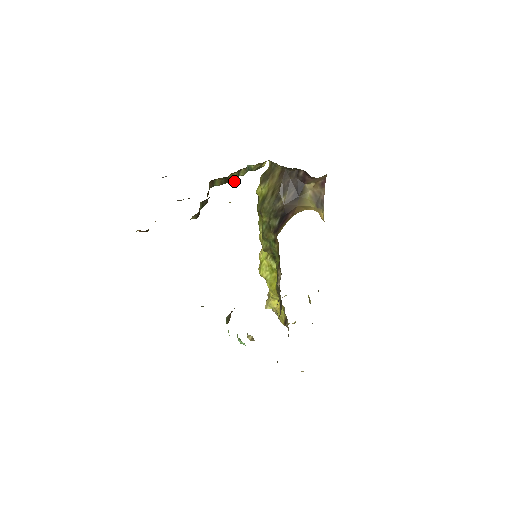
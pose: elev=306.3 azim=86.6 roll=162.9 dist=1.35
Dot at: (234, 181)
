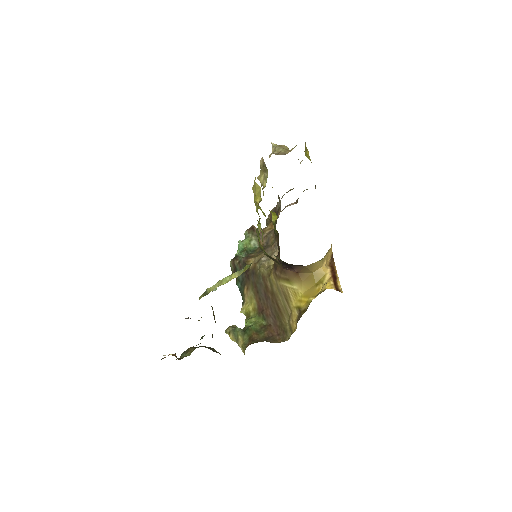
Dot at: occluded
